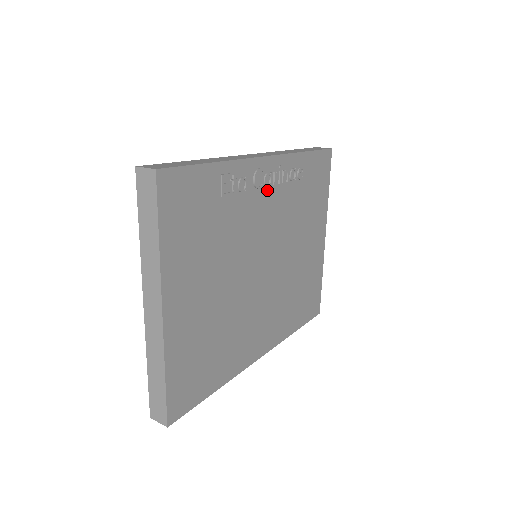
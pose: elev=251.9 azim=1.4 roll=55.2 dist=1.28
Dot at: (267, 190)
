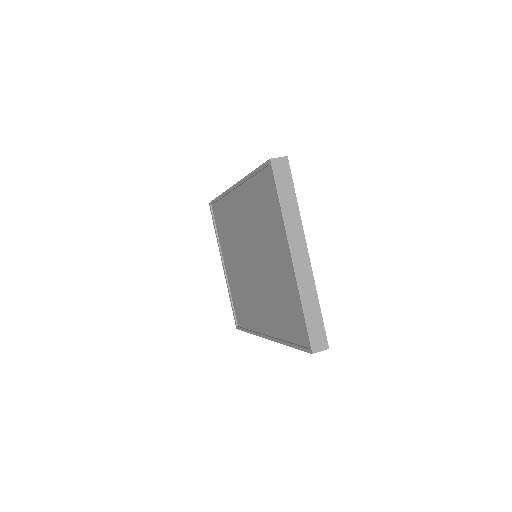
Dot at: occluded
